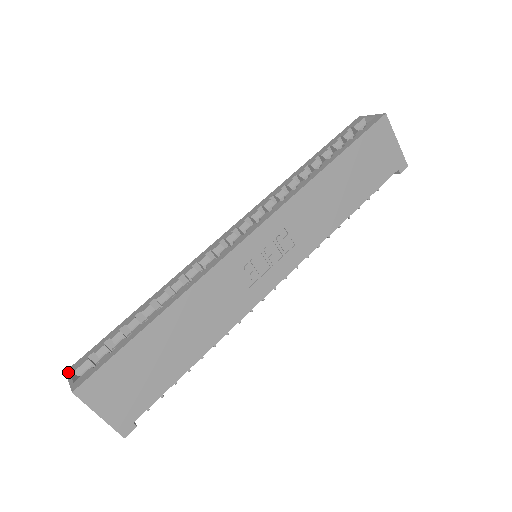
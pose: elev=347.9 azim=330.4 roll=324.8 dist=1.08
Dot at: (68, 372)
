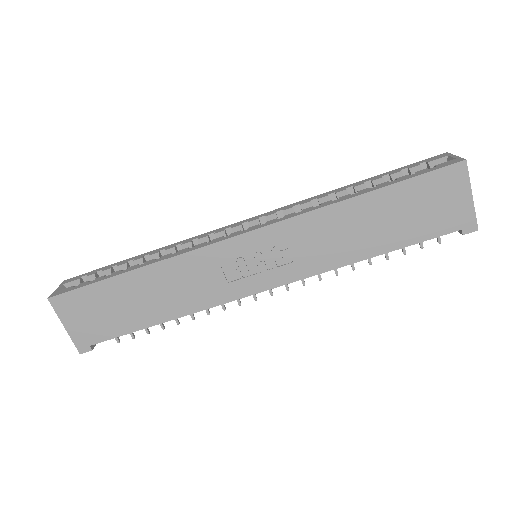
Dot at: (64, 281)
